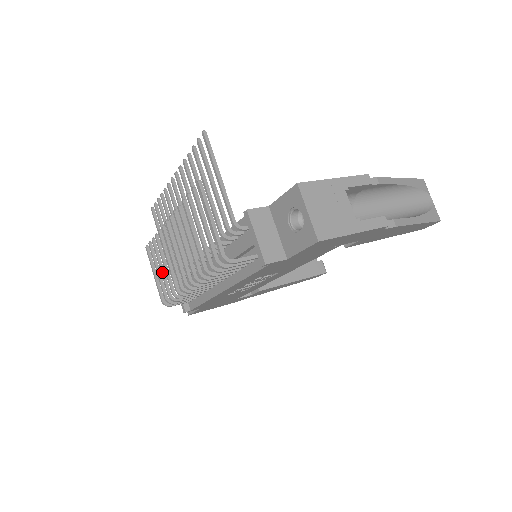
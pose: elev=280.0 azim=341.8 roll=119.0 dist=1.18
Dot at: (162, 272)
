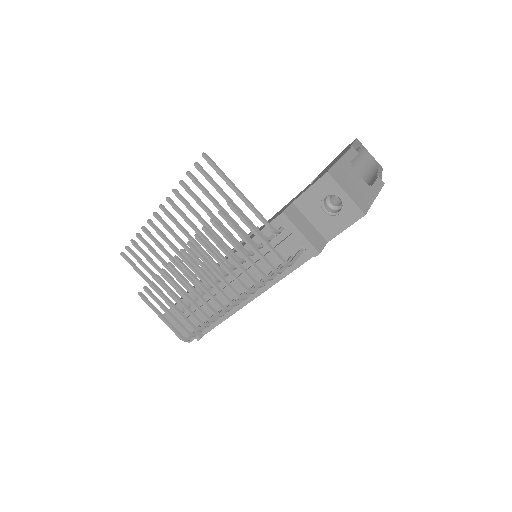
Dot at: (176, 310)
